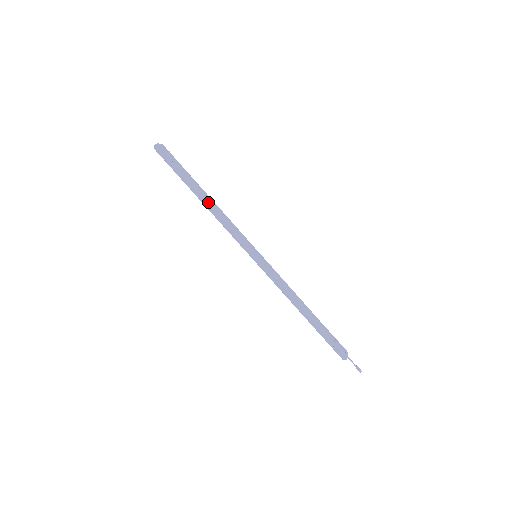
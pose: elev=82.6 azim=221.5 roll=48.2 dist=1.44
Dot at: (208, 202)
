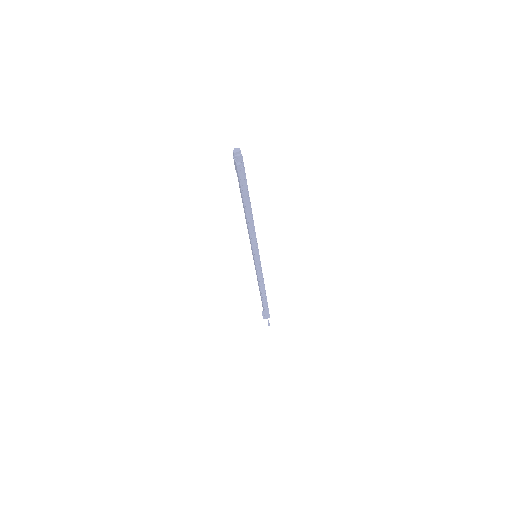
Dot at: (246, 216)
